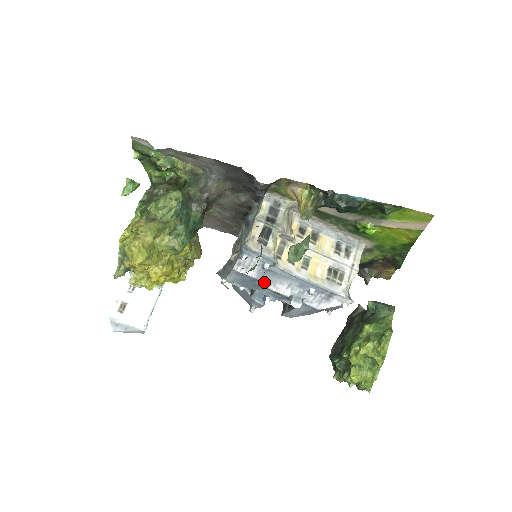
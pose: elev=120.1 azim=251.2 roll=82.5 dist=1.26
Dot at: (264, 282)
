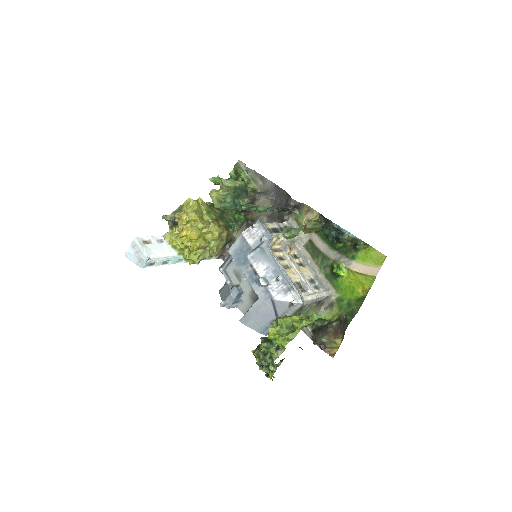
Dot at: (253, 257)
